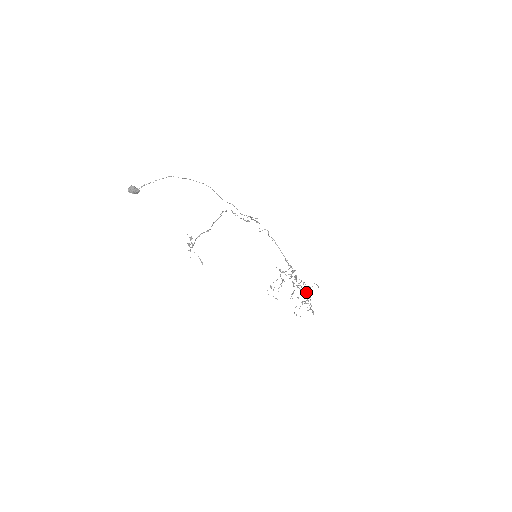
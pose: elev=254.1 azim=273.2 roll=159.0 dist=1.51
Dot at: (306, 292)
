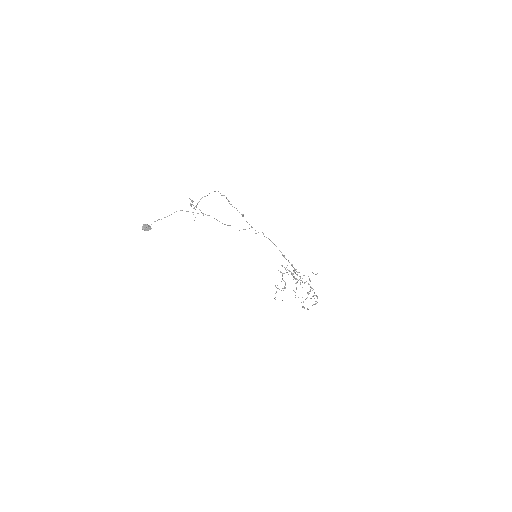
Dot at: occluded
